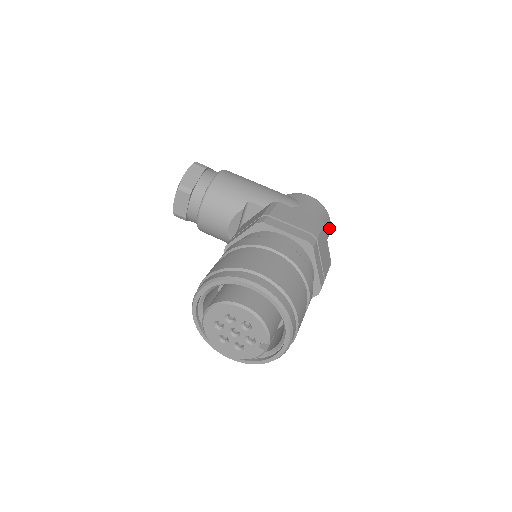
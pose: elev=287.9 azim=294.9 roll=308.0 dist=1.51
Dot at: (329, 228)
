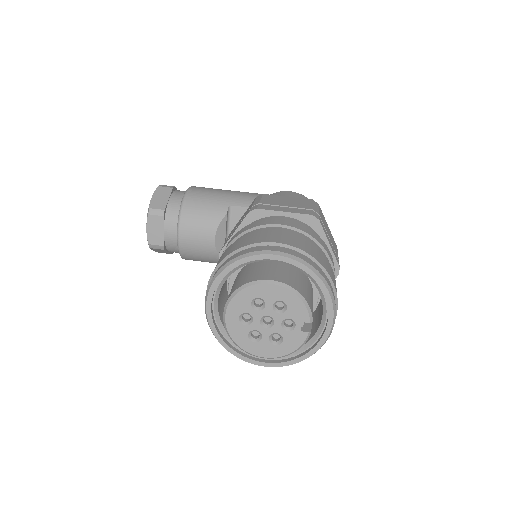
Dot at: occluded
